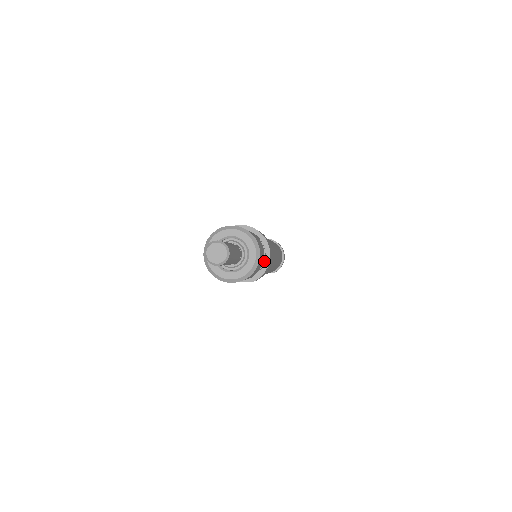
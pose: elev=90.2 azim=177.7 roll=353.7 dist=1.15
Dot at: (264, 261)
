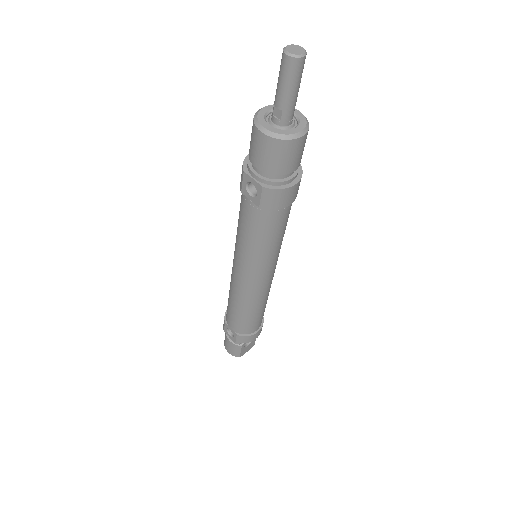
Dot at: (287, 182)
